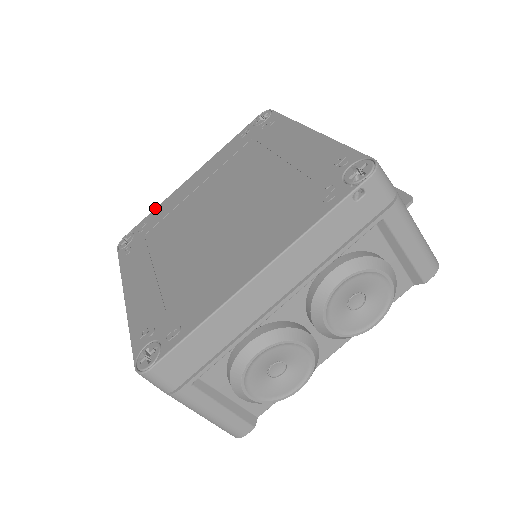
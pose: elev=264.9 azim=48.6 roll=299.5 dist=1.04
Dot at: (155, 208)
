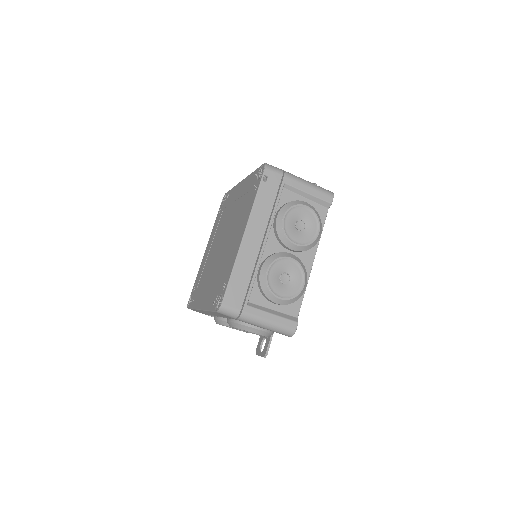
Dot at: (196, 277)
